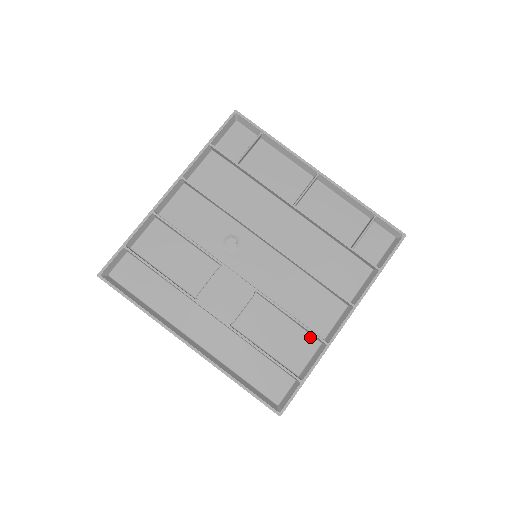
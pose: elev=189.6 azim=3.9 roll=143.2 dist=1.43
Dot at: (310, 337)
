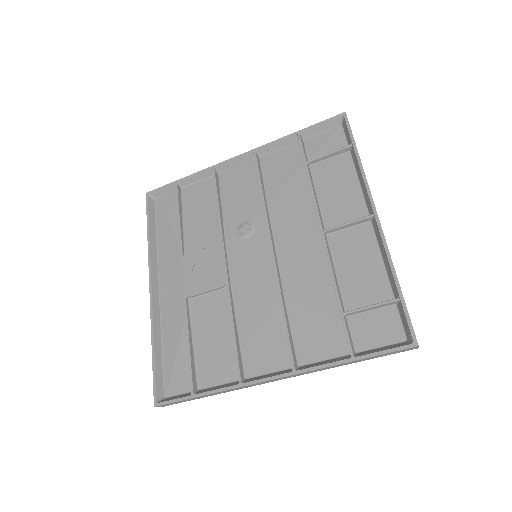
Dot at: (236, 365)
